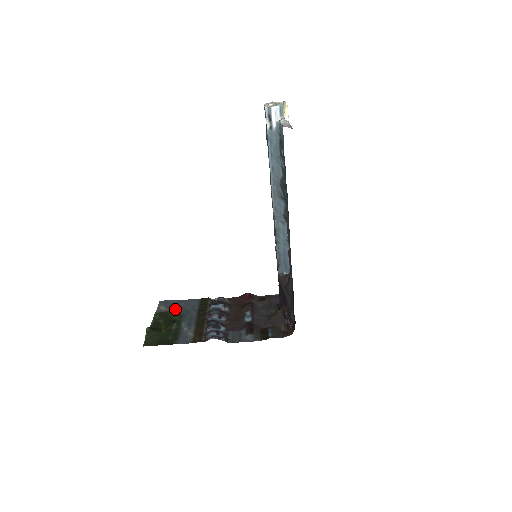
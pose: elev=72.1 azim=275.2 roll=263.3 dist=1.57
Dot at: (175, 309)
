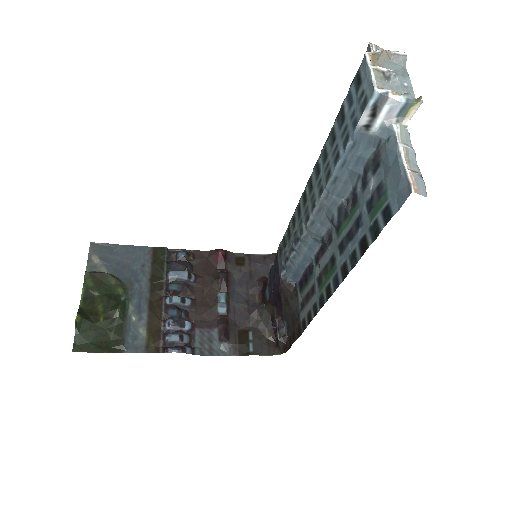
Dot at: (116, 267)
